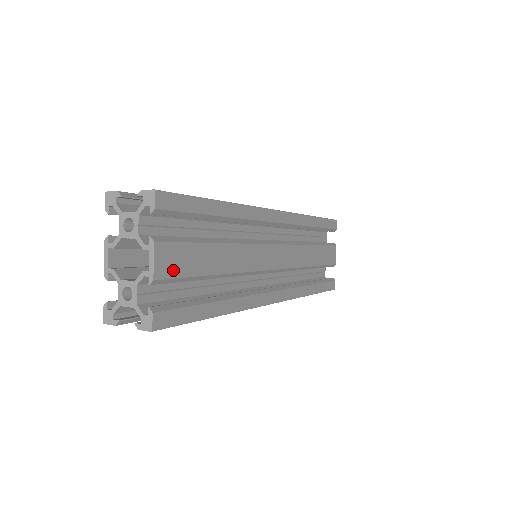
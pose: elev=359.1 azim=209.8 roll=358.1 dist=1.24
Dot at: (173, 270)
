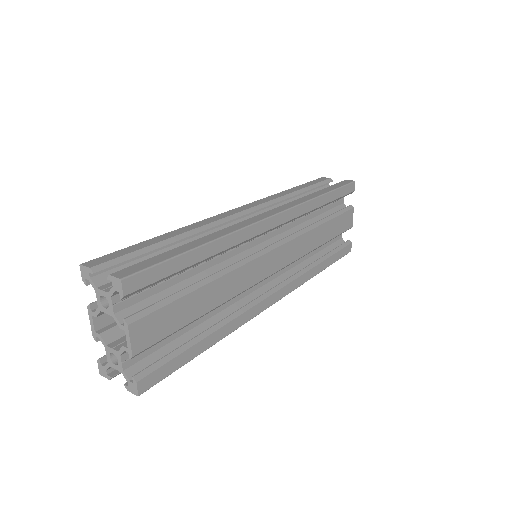
Dot at: (153, 337)
